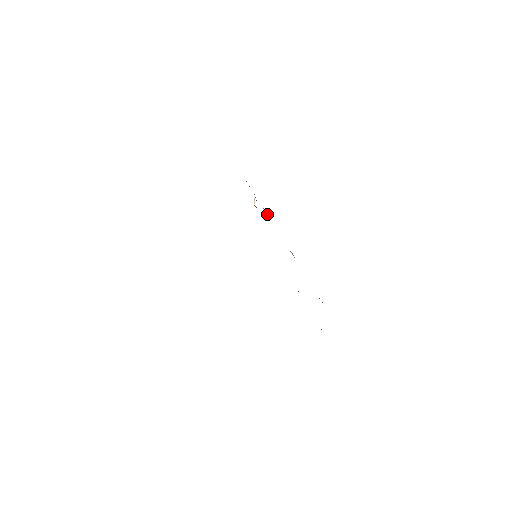
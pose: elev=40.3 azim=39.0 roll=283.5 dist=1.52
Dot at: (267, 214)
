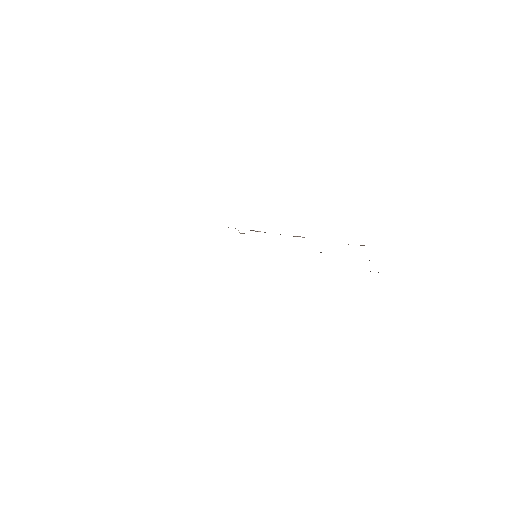
Dot at: (256, 231)
